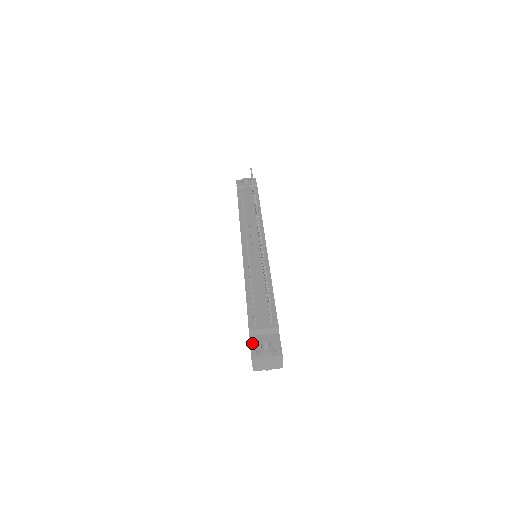
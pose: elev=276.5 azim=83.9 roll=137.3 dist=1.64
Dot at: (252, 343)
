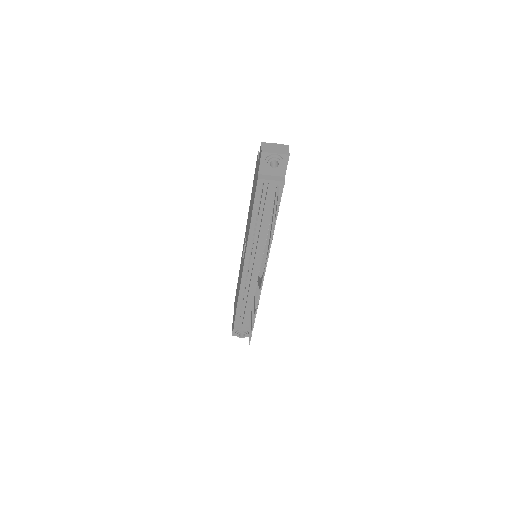
Dot at: occluded
